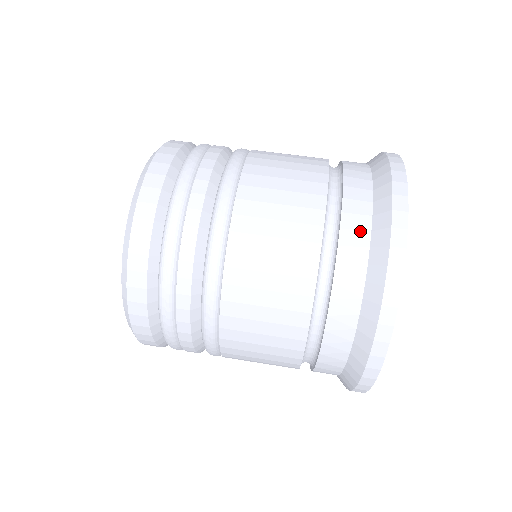
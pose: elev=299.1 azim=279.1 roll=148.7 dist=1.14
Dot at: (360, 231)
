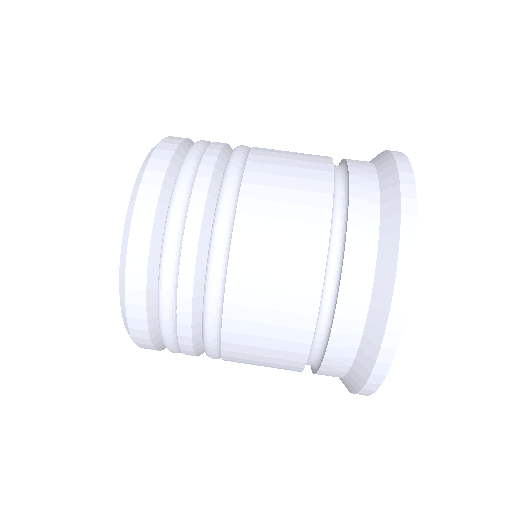
Dot at: (358, 304)
